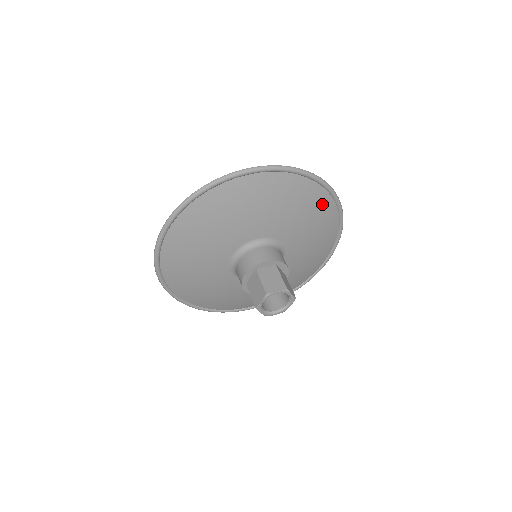
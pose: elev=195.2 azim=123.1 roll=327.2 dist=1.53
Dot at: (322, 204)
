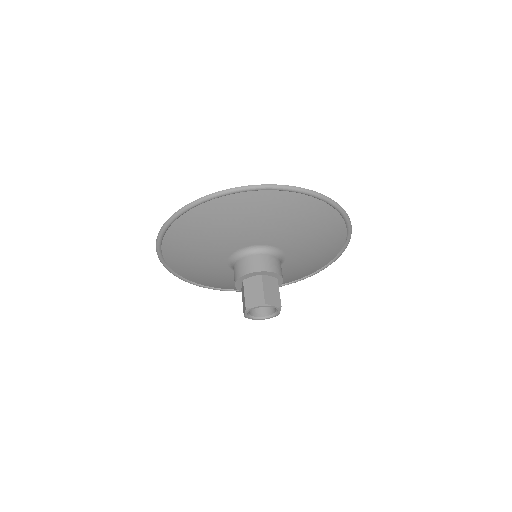
Dot at: (305, 207)
